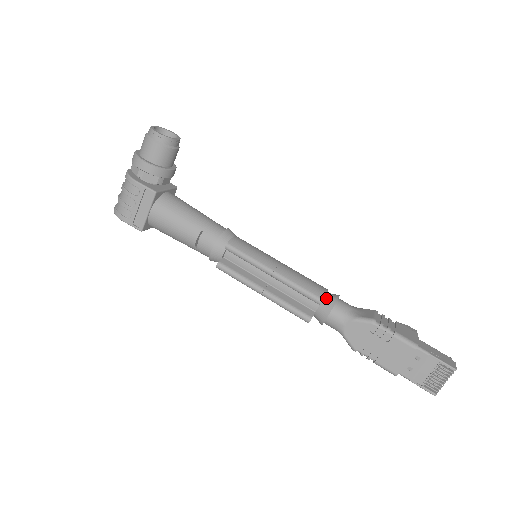
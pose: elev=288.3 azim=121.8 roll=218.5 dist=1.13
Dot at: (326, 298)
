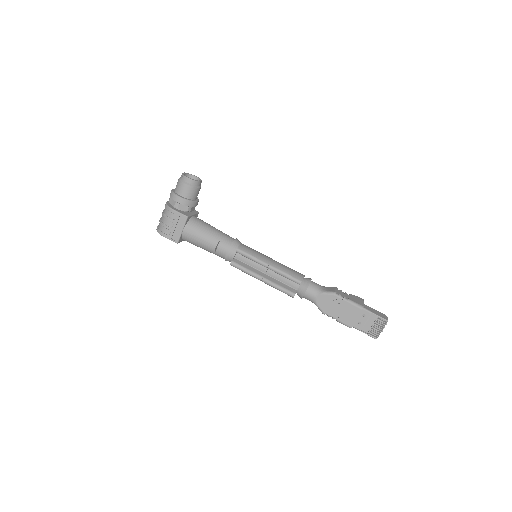
Dot at: (304, 281)
